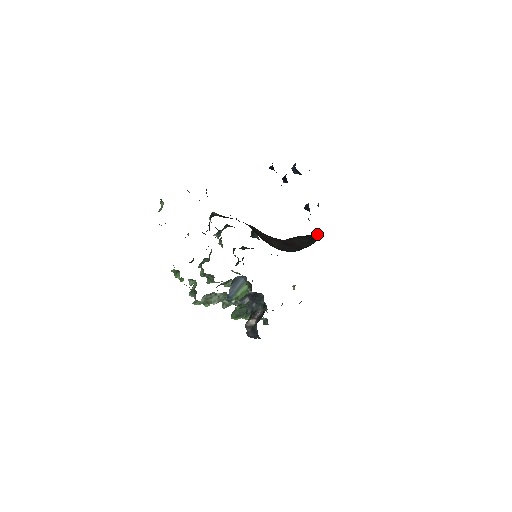
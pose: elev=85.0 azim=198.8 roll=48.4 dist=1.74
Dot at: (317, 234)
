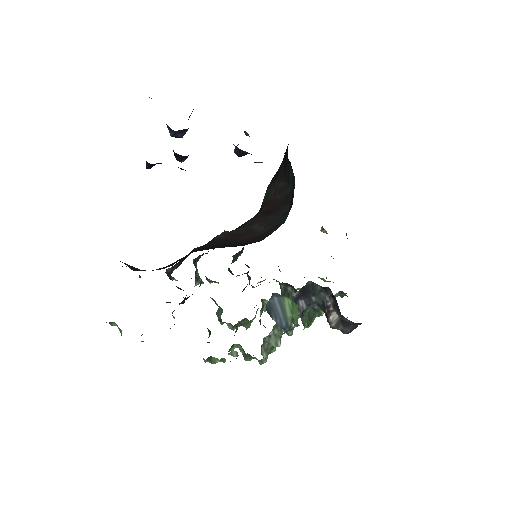
Dot at: (283, 162)
